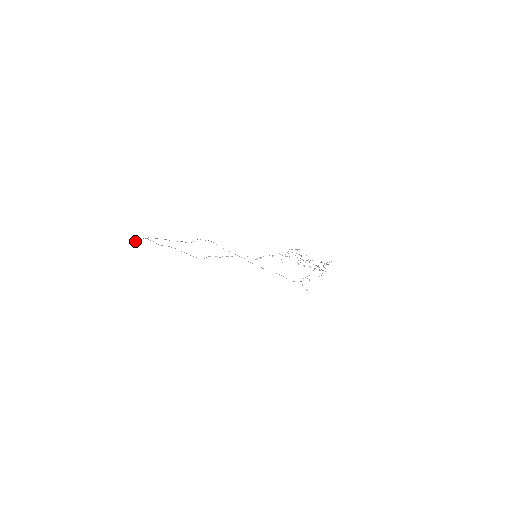
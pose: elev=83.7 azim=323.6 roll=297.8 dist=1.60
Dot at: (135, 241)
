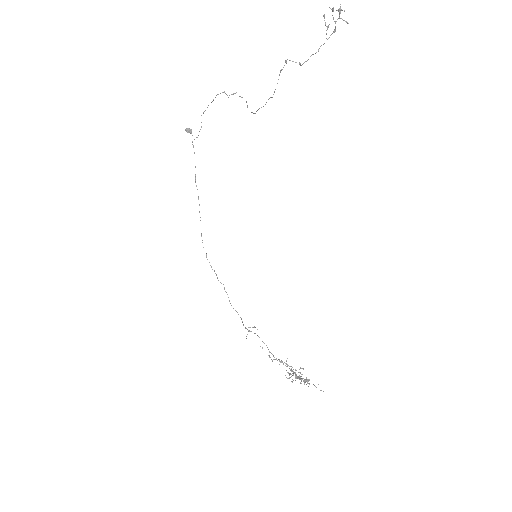
Dot at: (189, 129)
